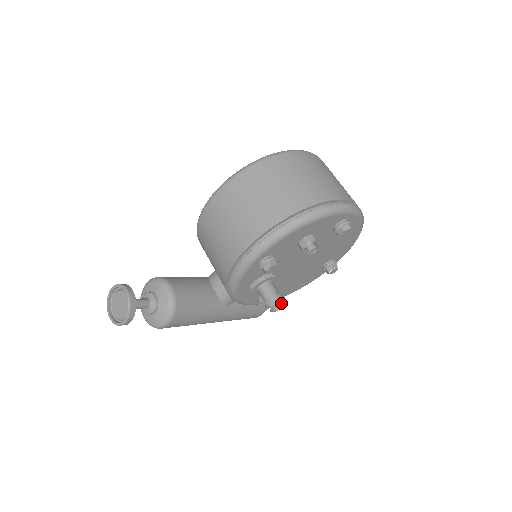
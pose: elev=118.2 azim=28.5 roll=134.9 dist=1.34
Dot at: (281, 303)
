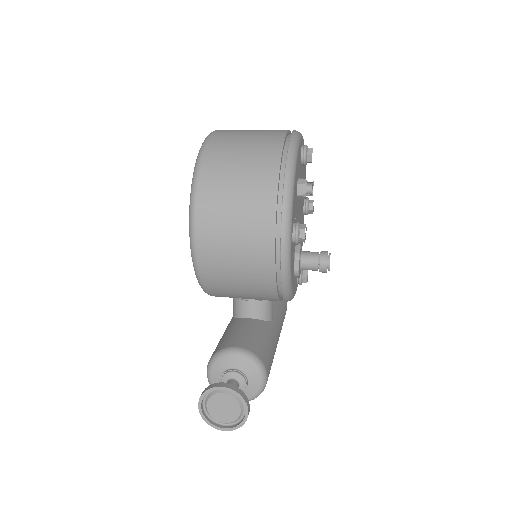
Dot at: occluded
